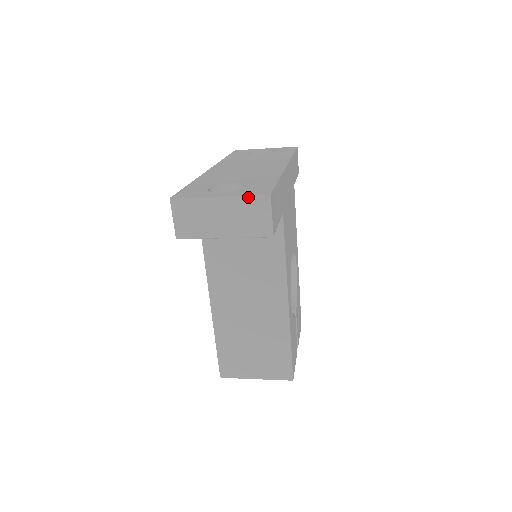
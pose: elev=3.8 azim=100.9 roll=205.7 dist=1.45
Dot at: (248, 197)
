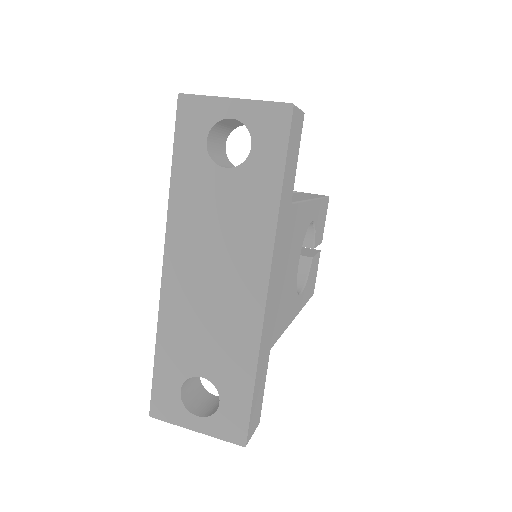
Dot at: (224, 440)
